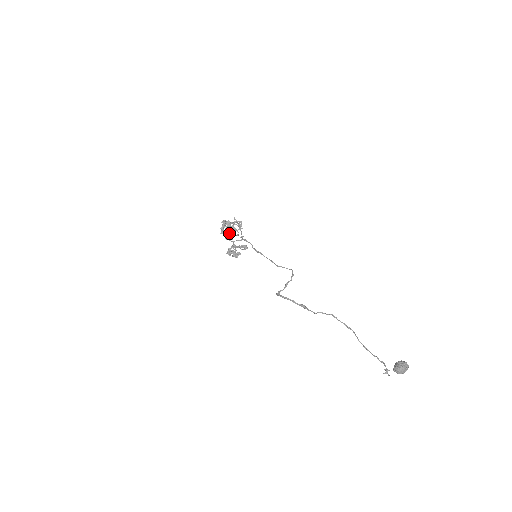
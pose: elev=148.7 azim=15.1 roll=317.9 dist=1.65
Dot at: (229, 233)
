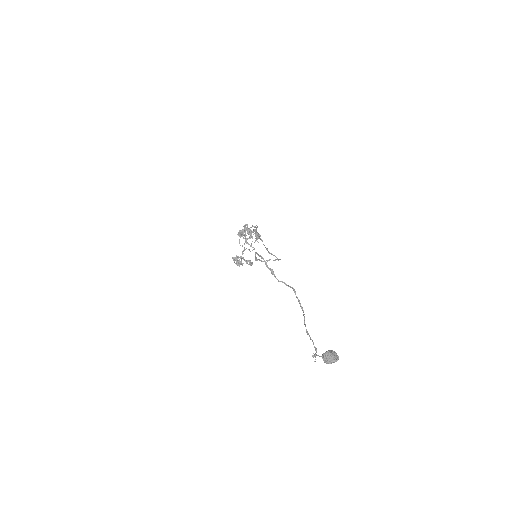
Dot at: (245, 237)
